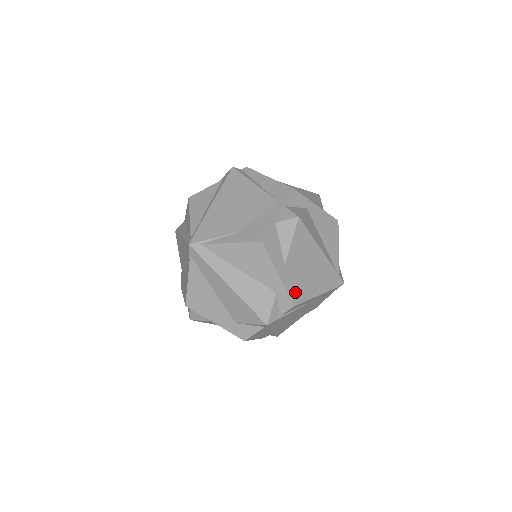
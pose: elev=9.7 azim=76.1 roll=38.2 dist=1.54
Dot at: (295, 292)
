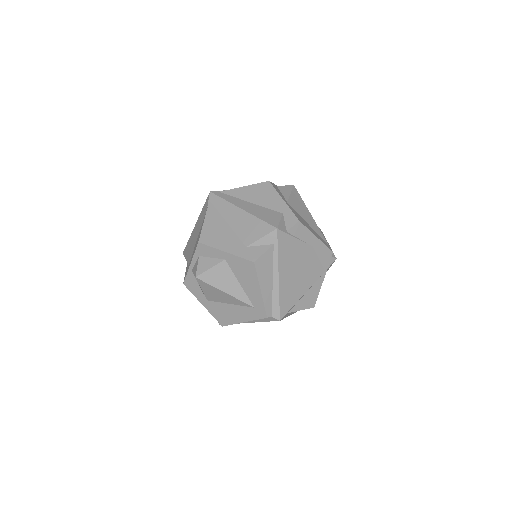
Dot at: (298, 217)
